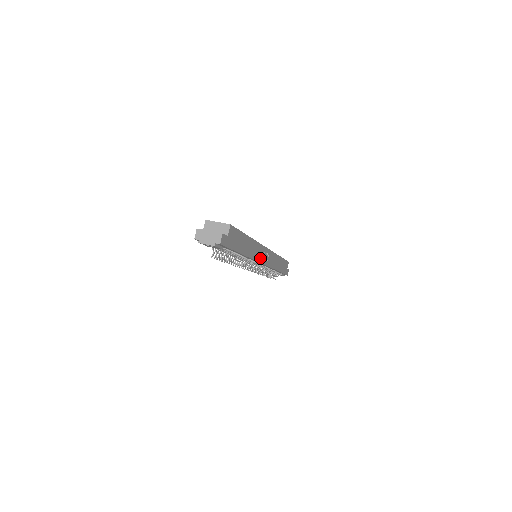
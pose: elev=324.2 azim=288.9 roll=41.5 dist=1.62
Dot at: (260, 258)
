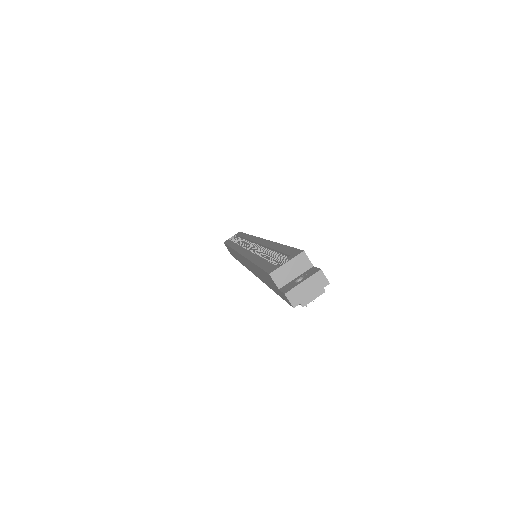
Dot at: occluded
